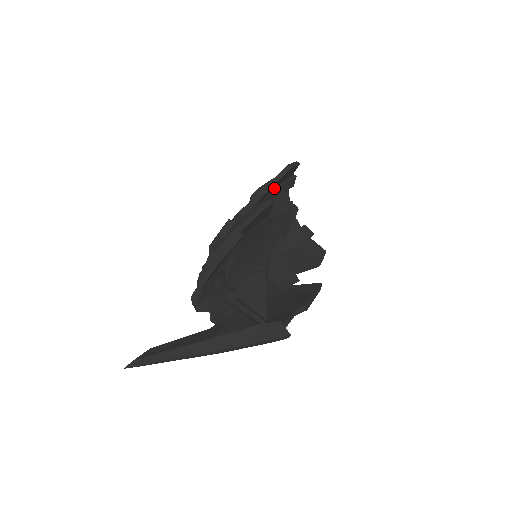
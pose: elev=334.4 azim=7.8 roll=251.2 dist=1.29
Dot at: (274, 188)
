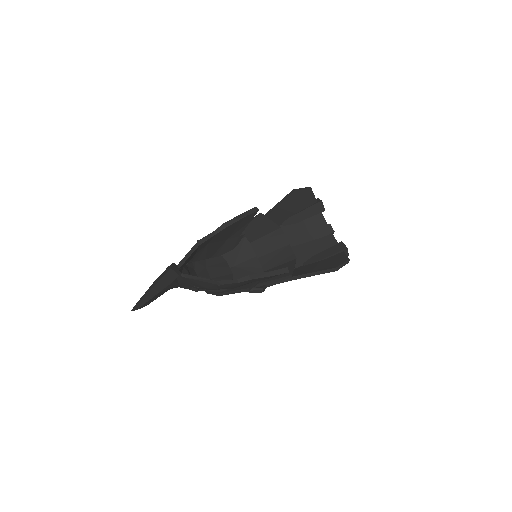
Dot at: (298, 212)
